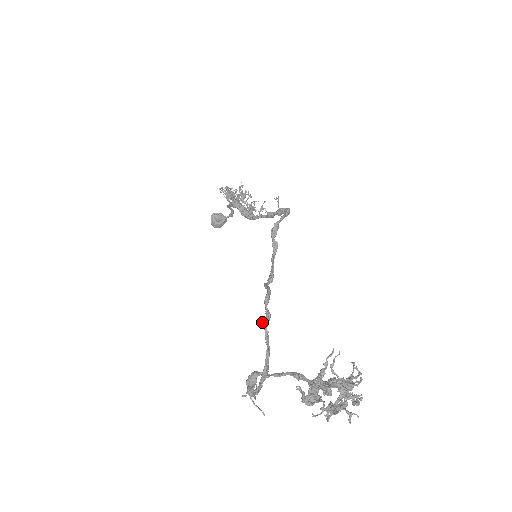
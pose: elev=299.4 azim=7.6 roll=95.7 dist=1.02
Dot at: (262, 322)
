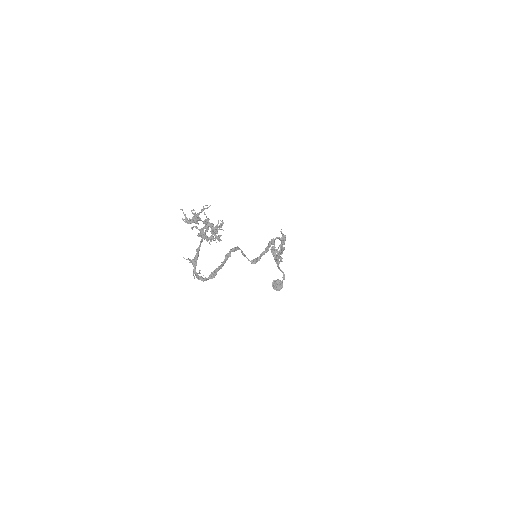
Dot at: (225, 257)
